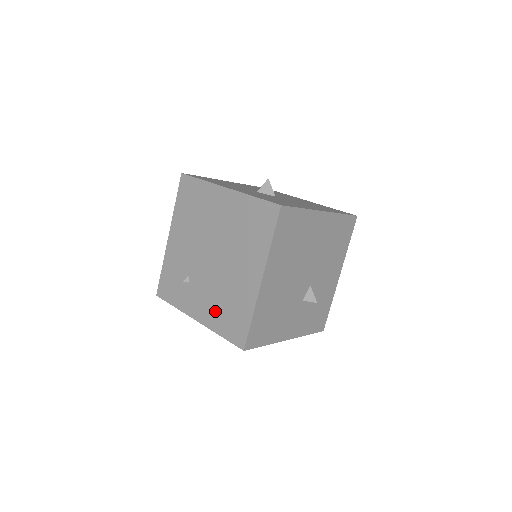
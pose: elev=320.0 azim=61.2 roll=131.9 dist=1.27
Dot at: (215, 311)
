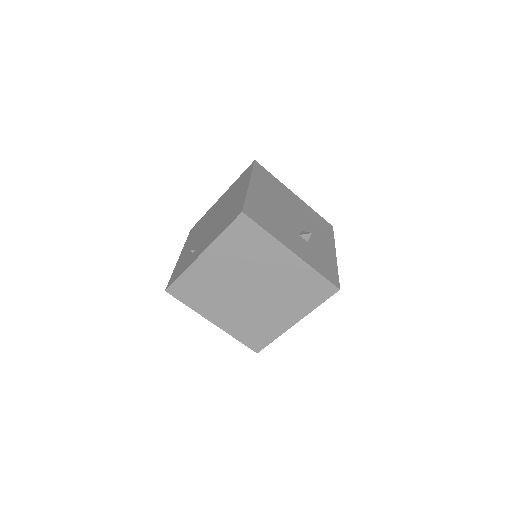
Dot at: (217, 231)
